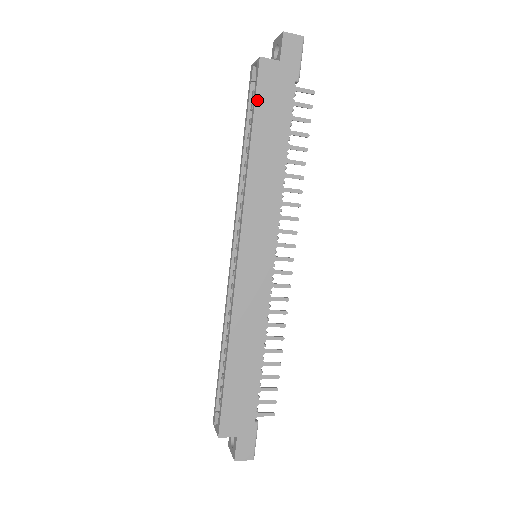
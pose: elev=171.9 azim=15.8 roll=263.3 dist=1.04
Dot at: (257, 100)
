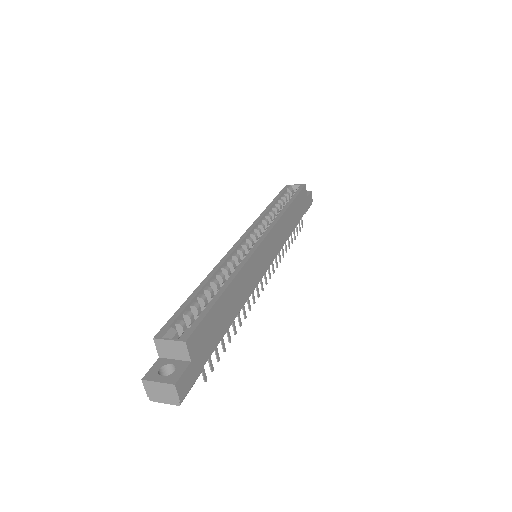
Dot at: (299, 195)
